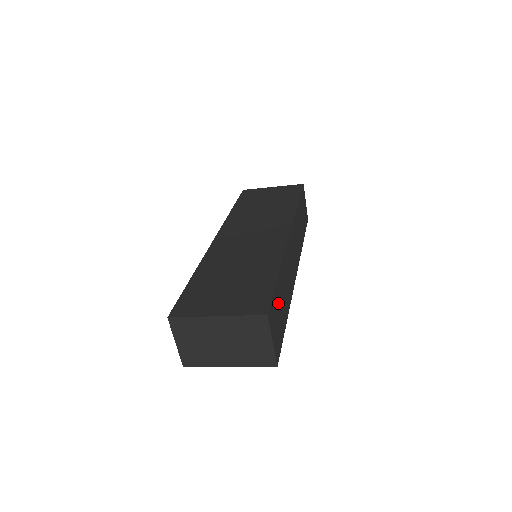
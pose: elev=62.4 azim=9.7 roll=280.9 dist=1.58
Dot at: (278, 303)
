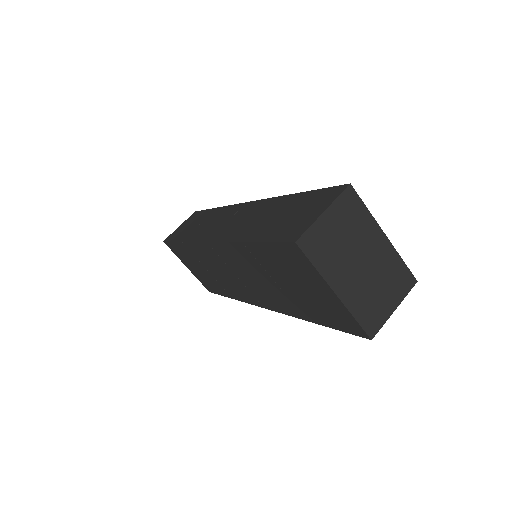
Dot at: occluded
